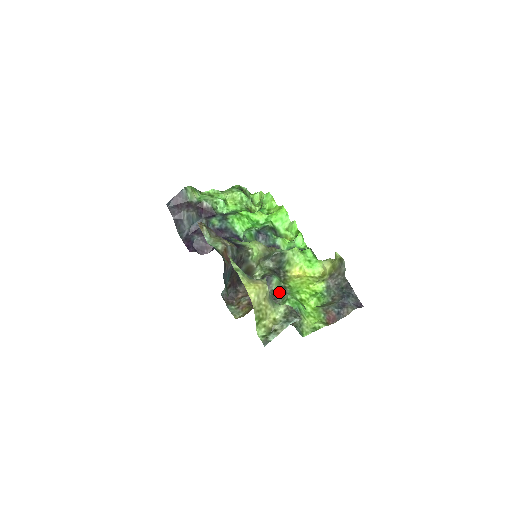
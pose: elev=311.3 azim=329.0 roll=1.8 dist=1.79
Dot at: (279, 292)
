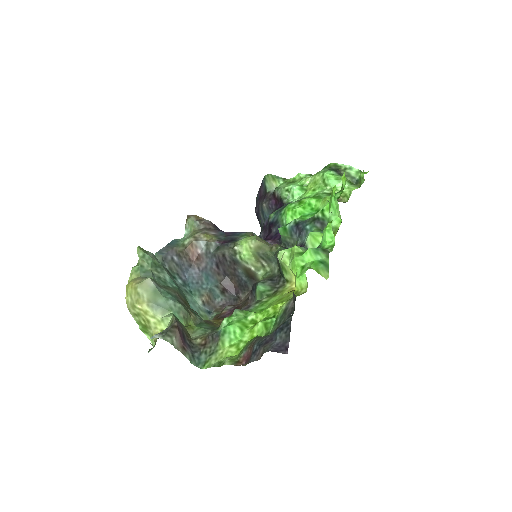
Dot at: (245, 306)
